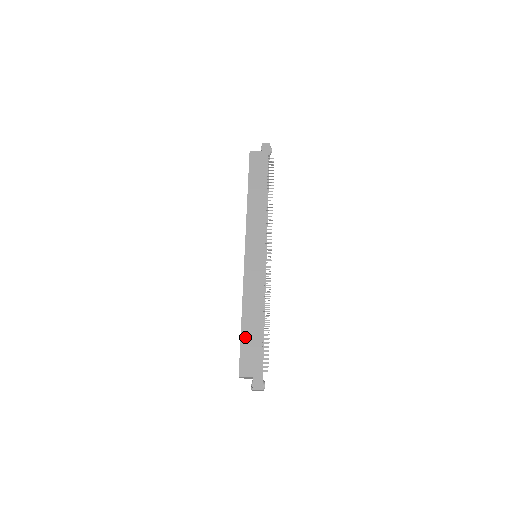
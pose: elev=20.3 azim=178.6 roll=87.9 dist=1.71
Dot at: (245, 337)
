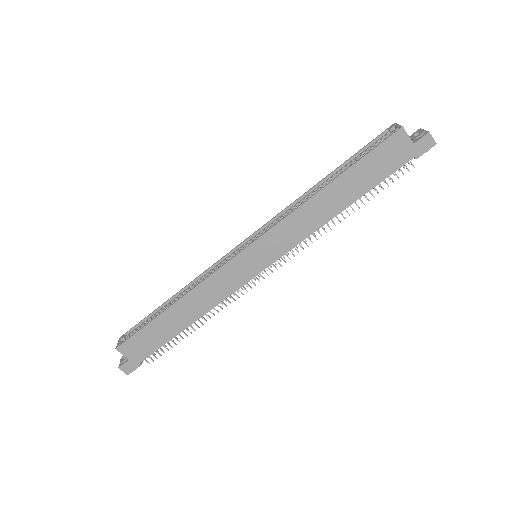
Dot at: (156, 324)
